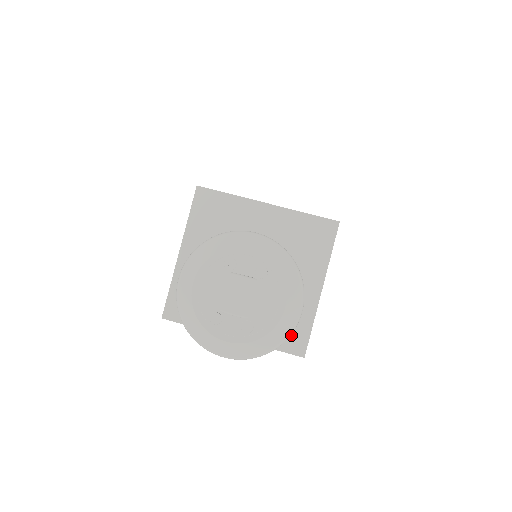
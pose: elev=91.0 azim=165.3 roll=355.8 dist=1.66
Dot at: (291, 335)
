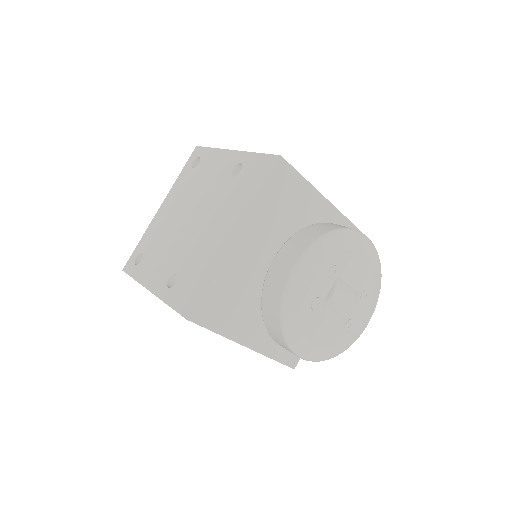
Dot at: occluded
